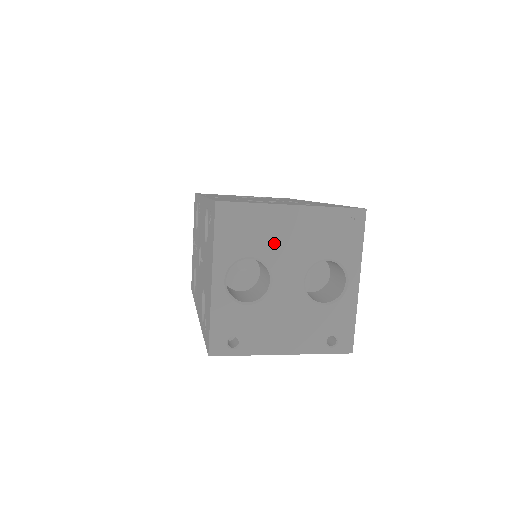
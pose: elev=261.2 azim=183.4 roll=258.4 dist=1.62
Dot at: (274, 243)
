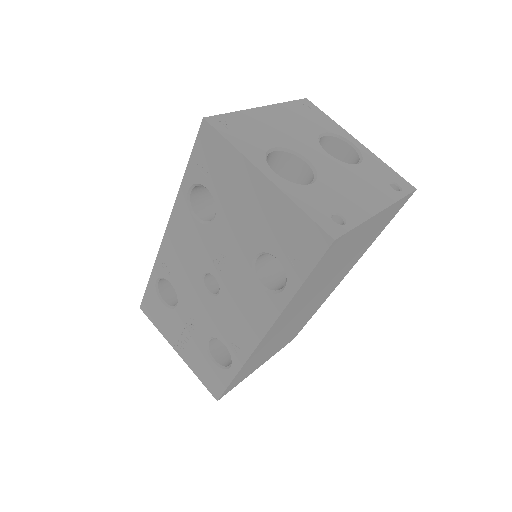
Dot at: (277, 134)
